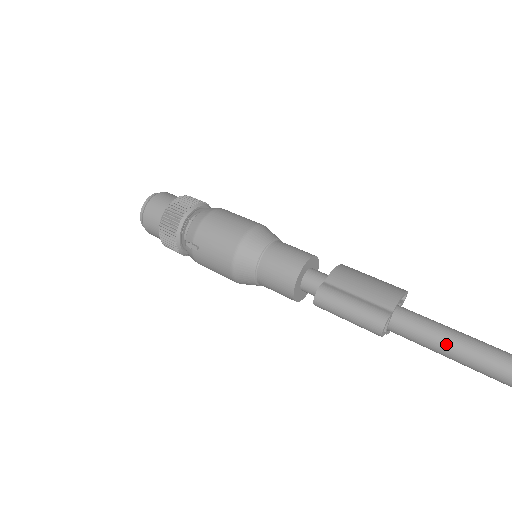
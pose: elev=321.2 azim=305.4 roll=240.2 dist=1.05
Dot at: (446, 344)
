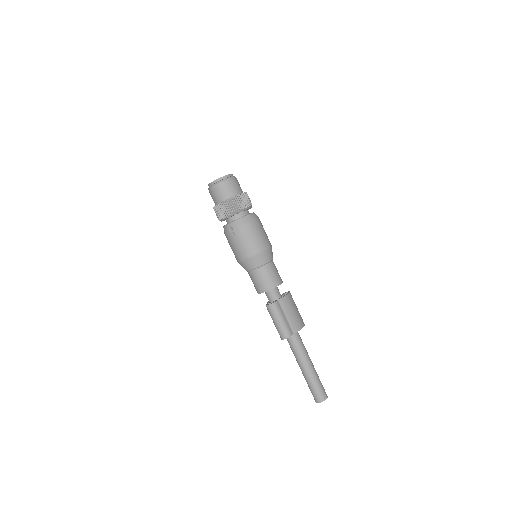
Dot at: (301, 359)
